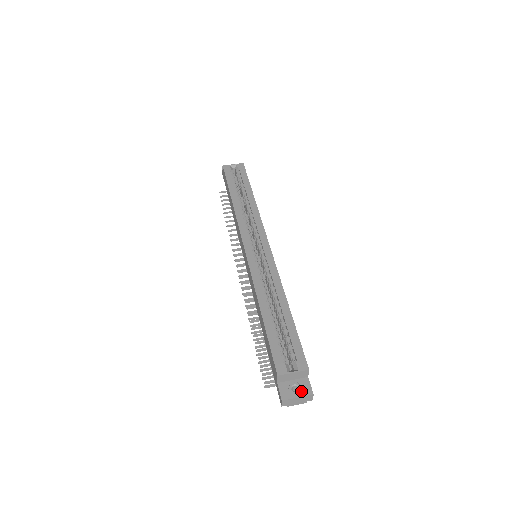
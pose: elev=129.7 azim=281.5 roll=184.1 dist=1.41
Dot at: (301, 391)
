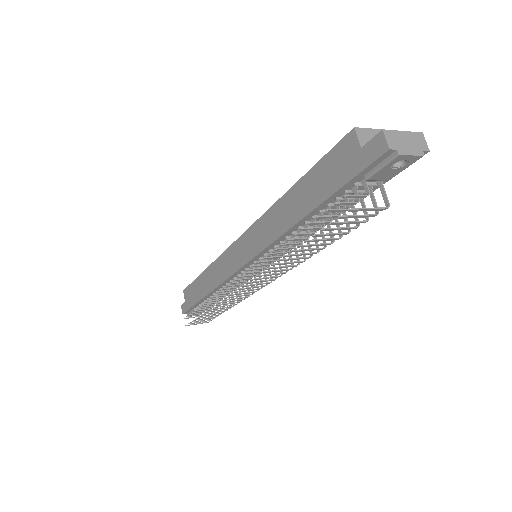
Dot at: occluded
